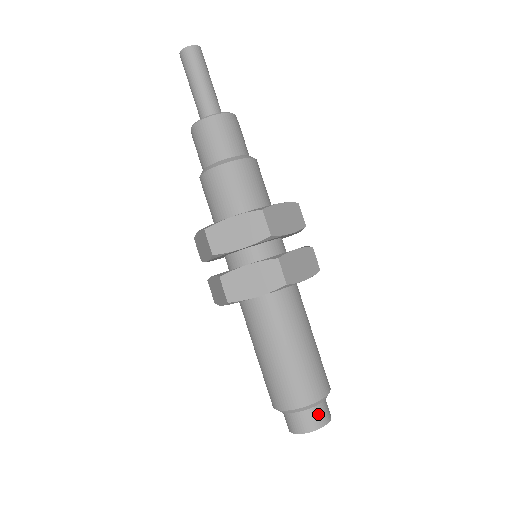
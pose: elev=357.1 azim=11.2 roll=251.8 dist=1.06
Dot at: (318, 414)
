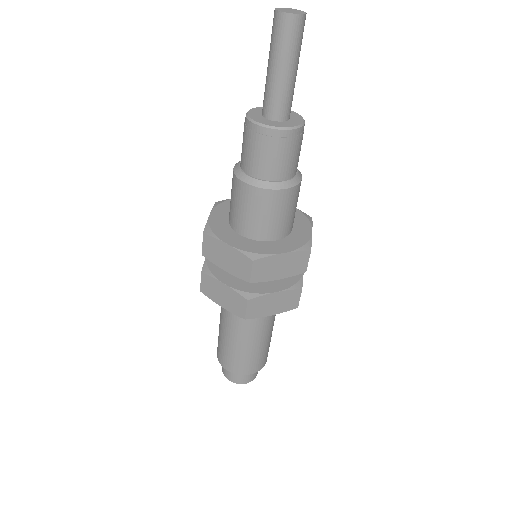
Dot at: (241, 377)
